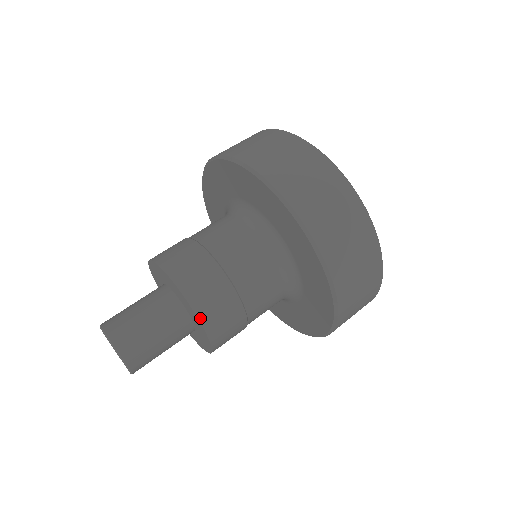
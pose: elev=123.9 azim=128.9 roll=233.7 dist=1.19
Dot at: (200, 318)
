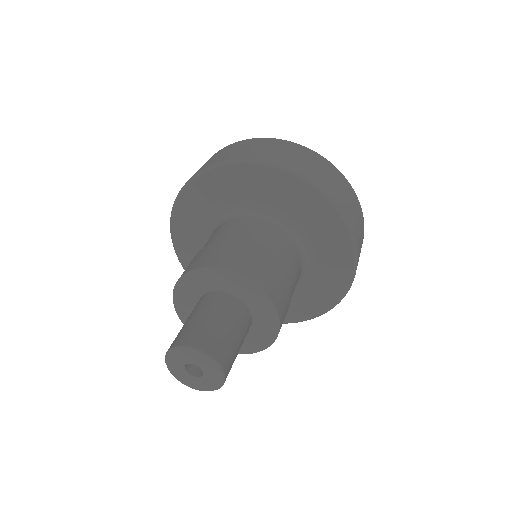
Dot at: (230, 269)
